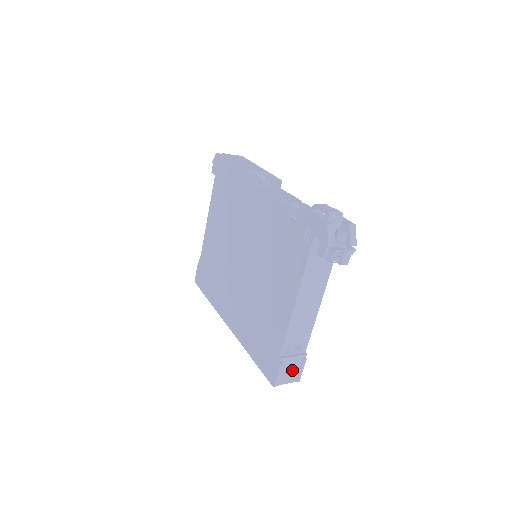
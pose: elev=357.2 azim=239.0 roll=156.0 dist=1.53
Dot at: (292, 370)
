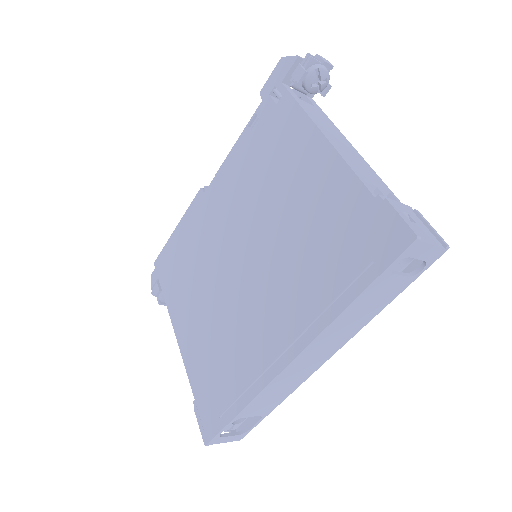
Dot at: (416, 224)
